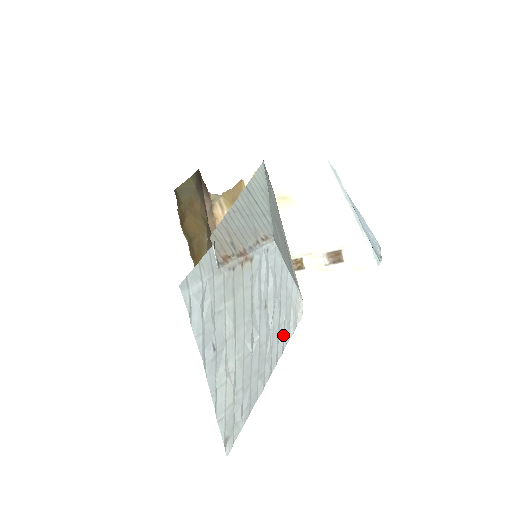
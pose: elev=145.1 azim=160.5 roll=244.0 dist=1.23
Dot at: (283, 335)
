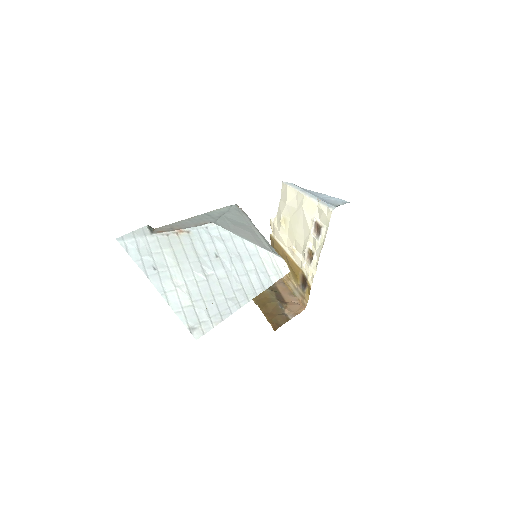
Dot at: (258, 279)
